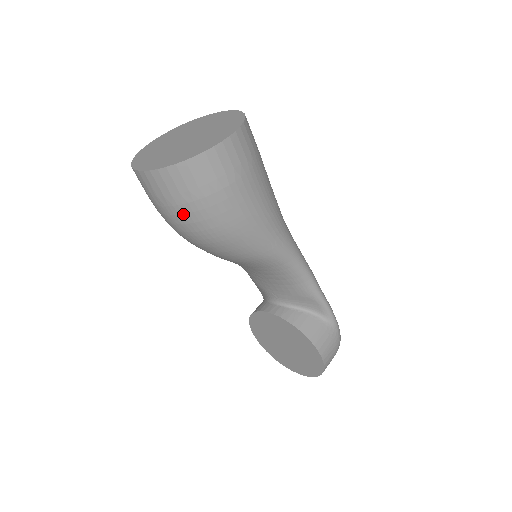
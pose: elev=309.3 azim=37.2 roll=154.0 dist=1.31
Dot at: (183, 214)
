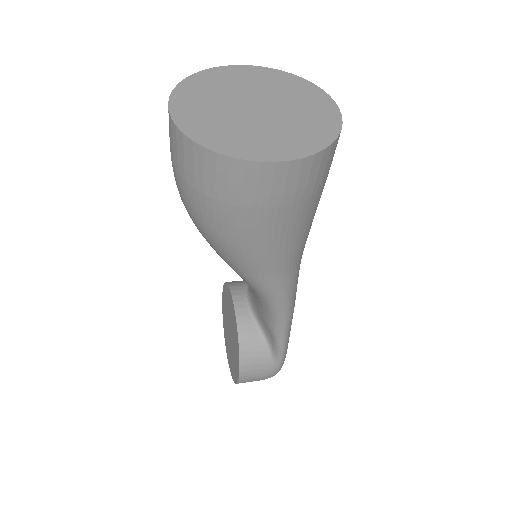
Dot at: (180, 185)
